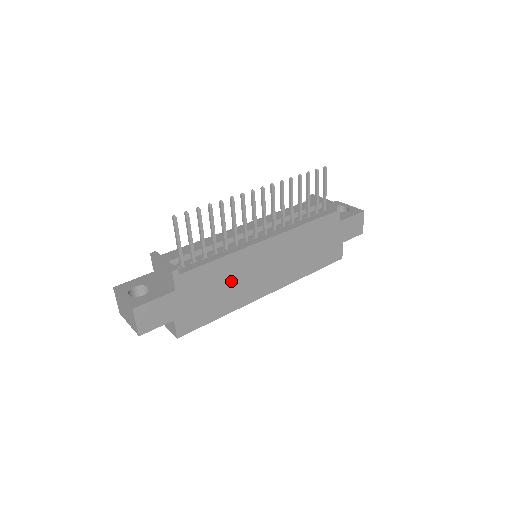
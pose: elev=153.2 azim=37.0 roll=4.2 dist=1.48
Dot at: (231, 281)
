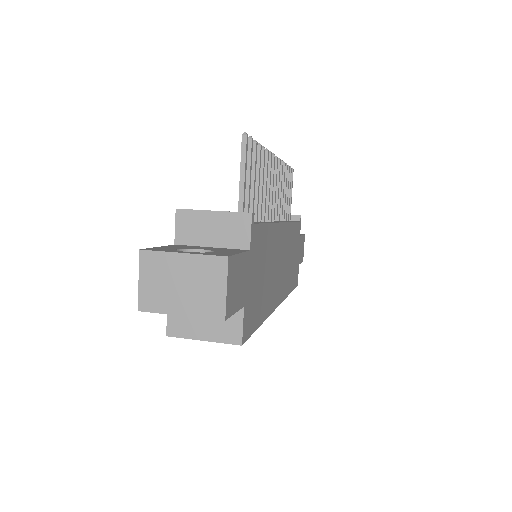
Dot at: (269, 267)
